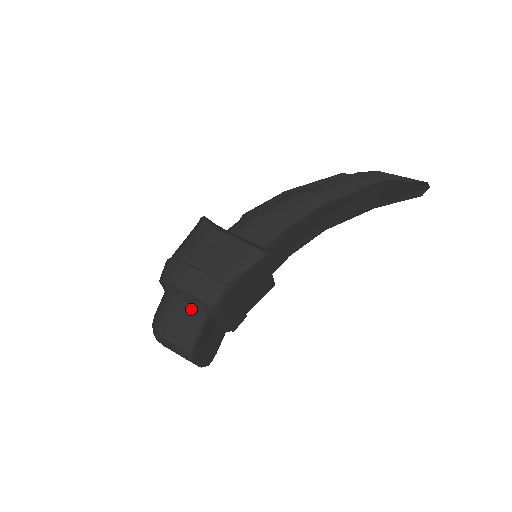
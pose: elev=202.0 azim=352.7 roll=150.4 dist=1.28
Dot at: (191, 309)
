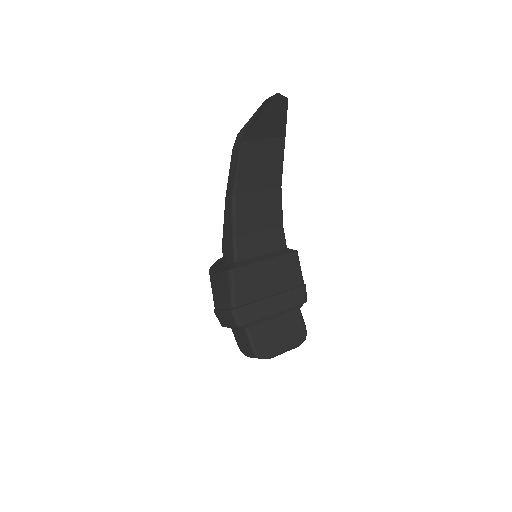
Dot at: (240, 333)
